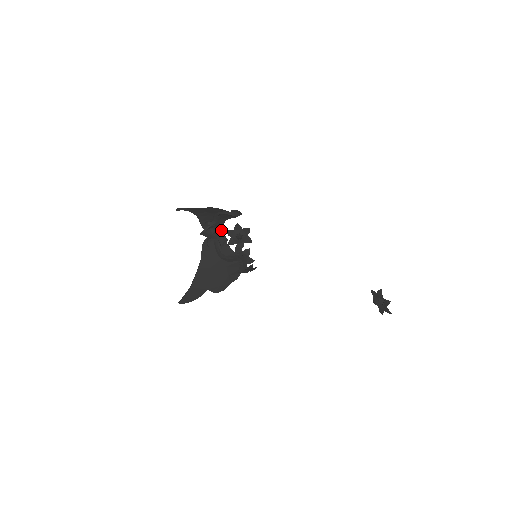
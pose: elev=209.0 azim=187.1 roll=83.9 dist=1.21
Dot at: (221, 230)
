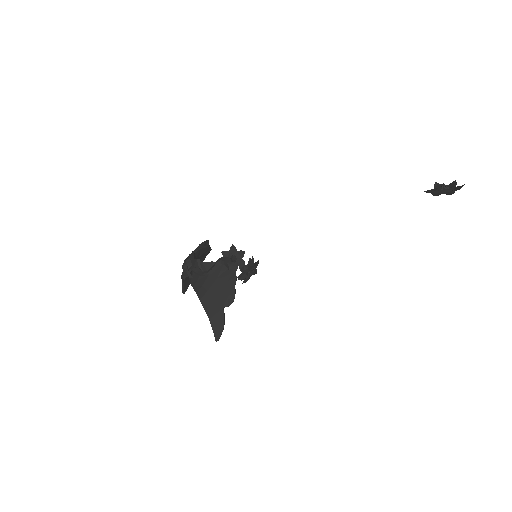
Dot at: (191, 260)
